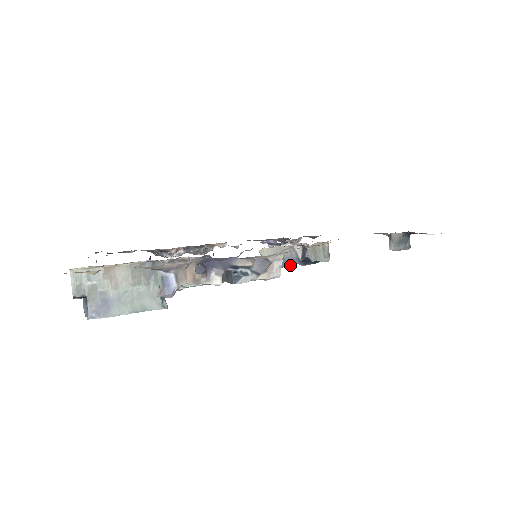
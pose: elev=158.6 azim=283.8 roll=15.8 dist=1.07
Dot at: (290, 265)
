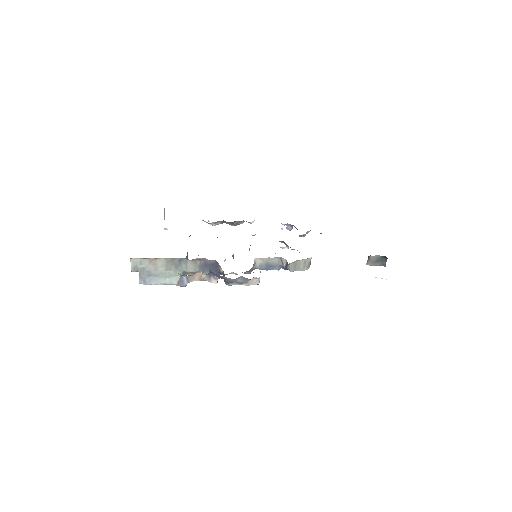
Dot at: (276, 269)
